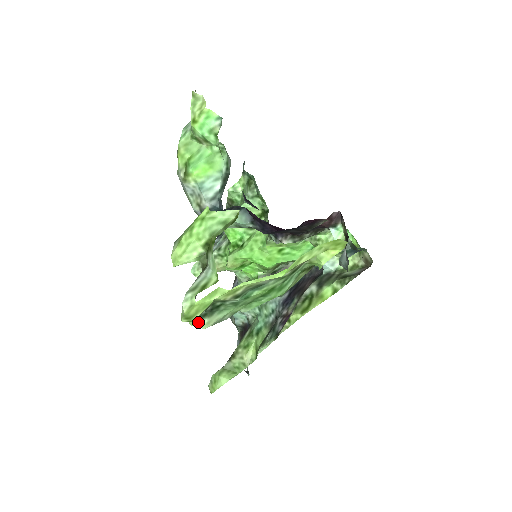
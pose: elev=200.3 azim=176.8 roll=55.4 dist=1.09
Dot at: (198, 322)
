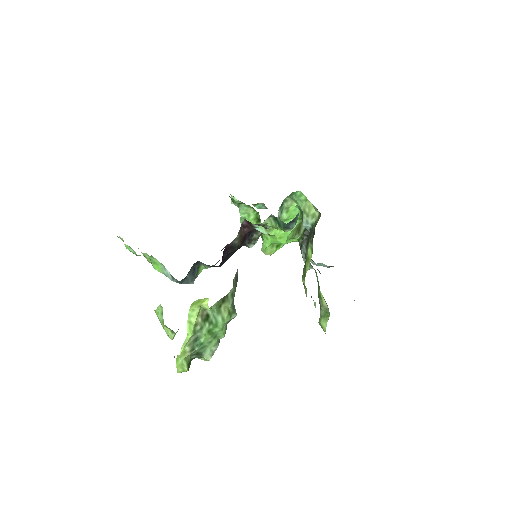
Dot at: (204, 359)
